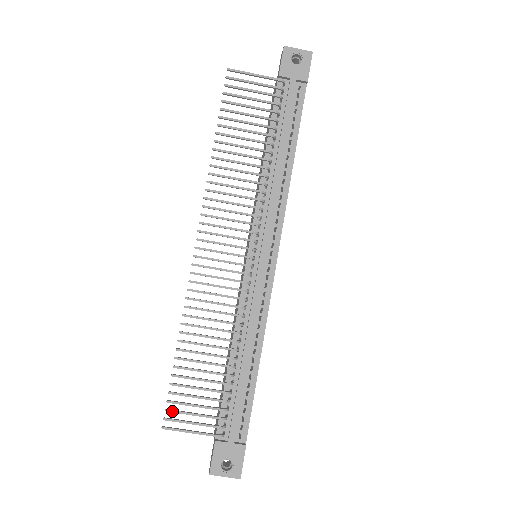
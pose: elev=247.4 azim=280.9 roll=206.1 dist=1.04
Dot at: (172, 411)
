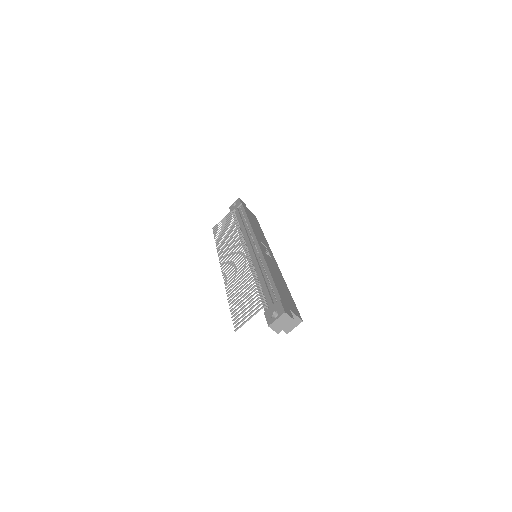
Dot at: (236, 321)
